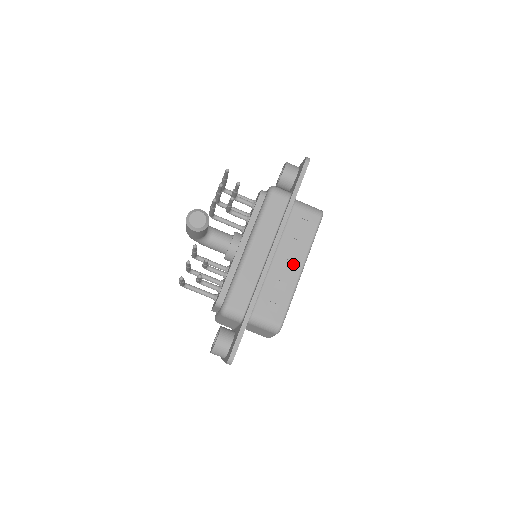
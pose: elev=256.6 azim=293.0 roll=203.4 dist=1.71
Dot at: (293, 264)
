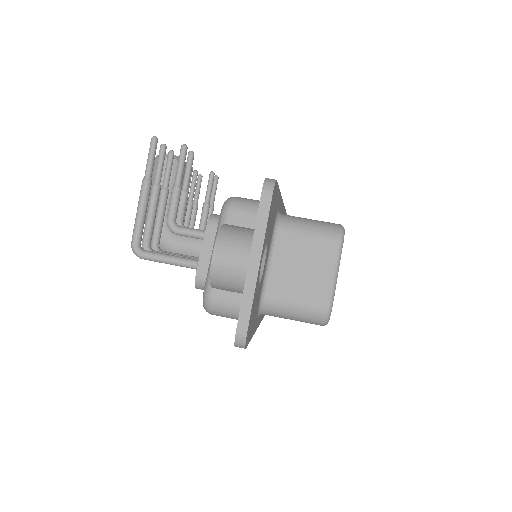
Dot at: occluded
